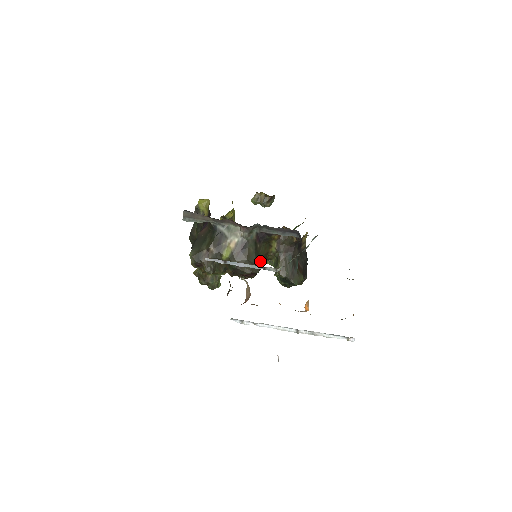
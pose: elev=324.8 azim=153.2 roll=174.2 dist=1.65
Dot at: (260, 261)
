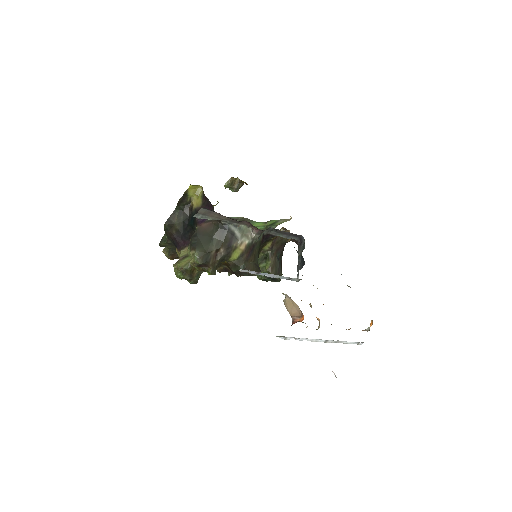
Dot at: occluded
